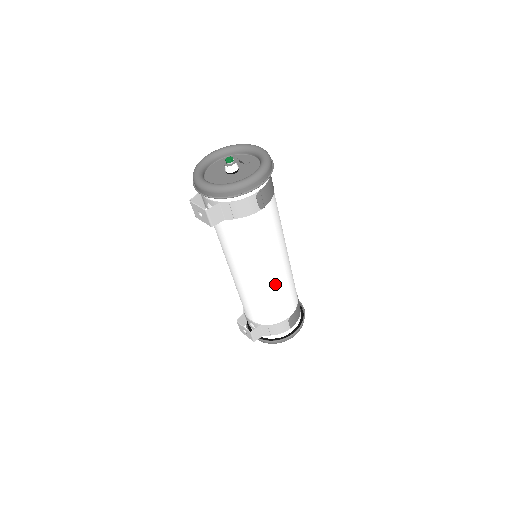
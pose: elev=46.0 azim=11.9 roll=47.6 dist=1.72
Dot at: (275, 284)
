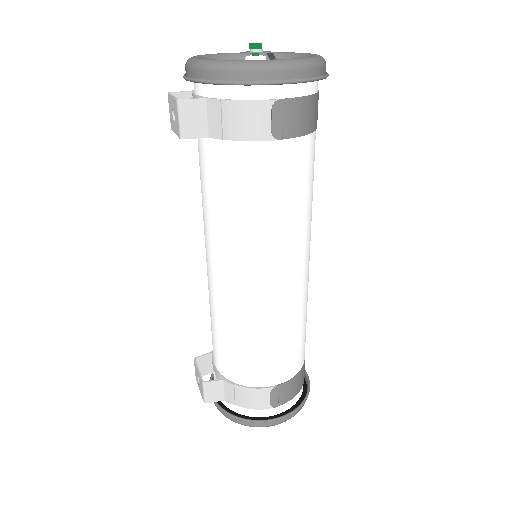
Dot at: (265, 308)
